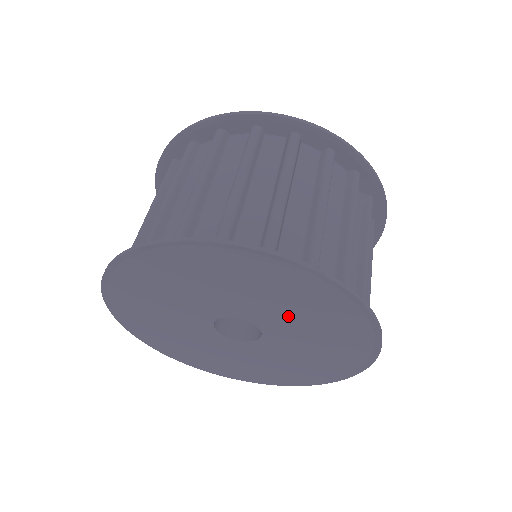
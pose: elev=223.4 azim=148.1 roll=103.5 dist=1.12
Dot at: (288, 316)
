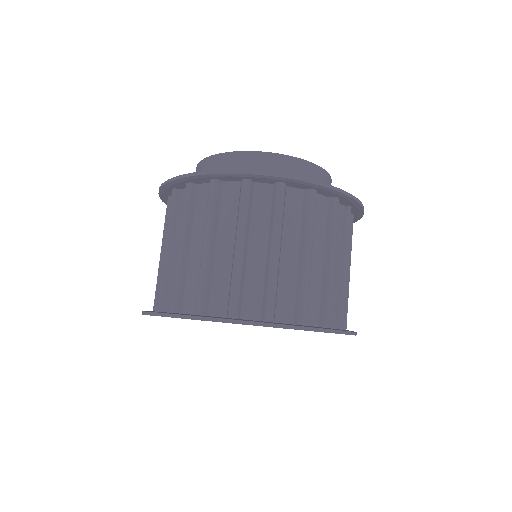
Dot at: occluded
